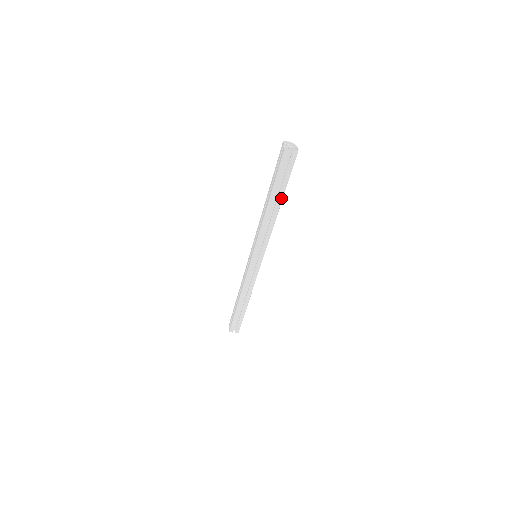
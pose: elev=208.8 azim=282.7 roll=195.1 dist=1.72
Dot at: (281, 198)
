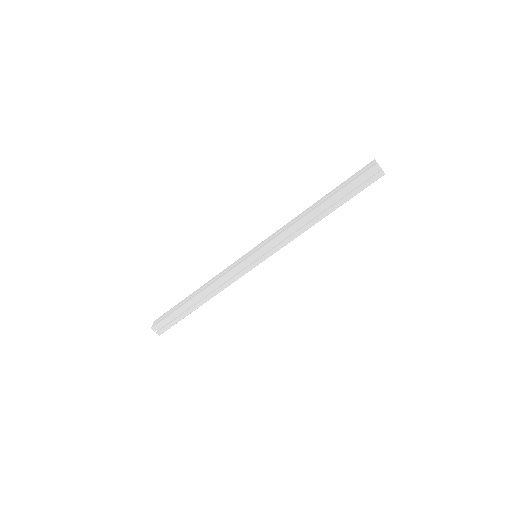
Dot at: (333, 209)
